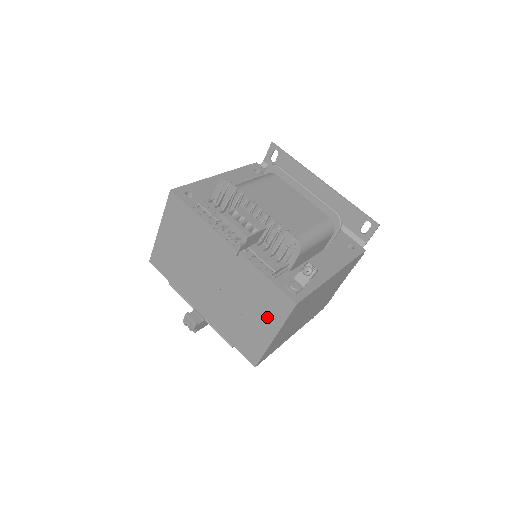
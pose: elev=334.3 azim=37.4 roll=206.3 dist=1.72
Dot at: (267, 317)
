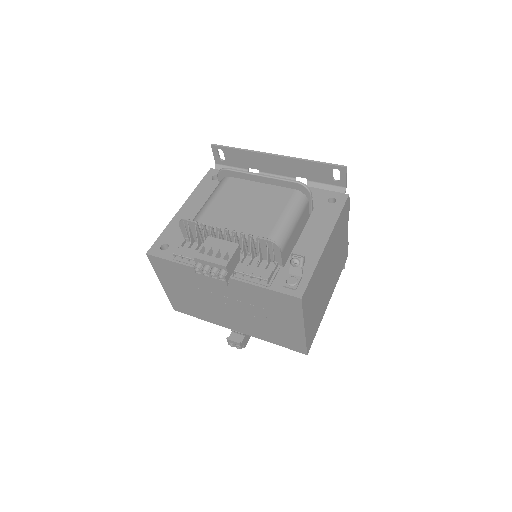
Dot at: (287, 316)
